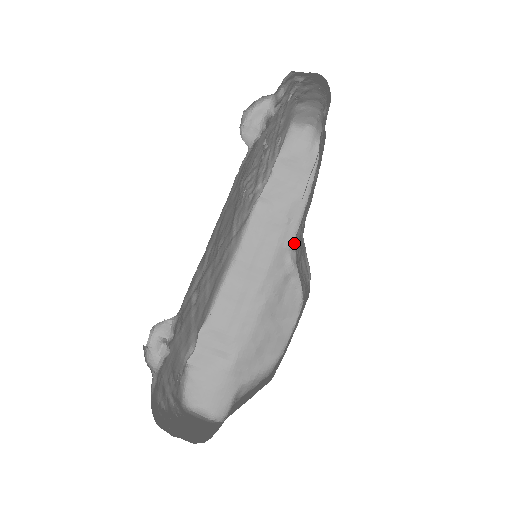
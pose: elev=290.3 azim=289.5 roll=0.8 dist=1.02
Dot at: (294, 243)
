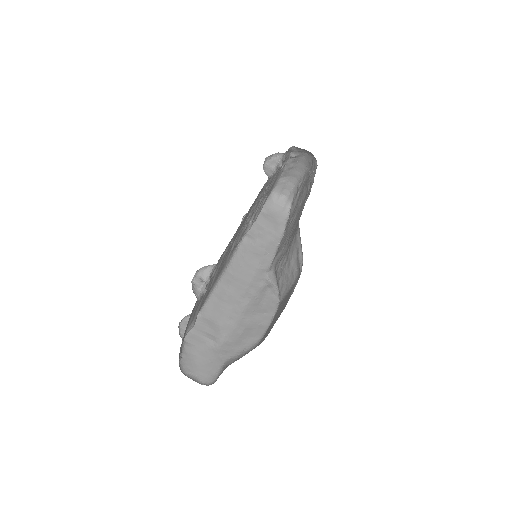
Dot at: (272, 265)
